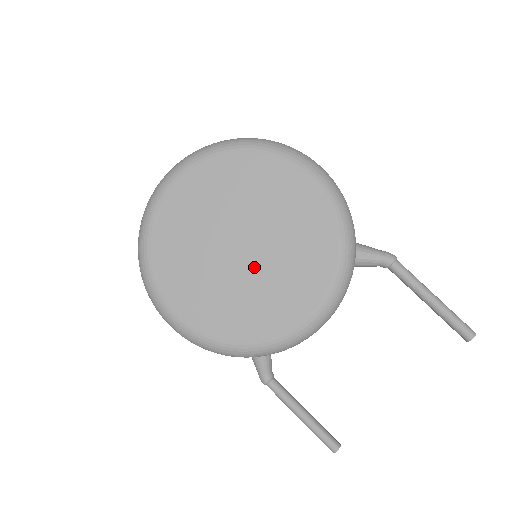
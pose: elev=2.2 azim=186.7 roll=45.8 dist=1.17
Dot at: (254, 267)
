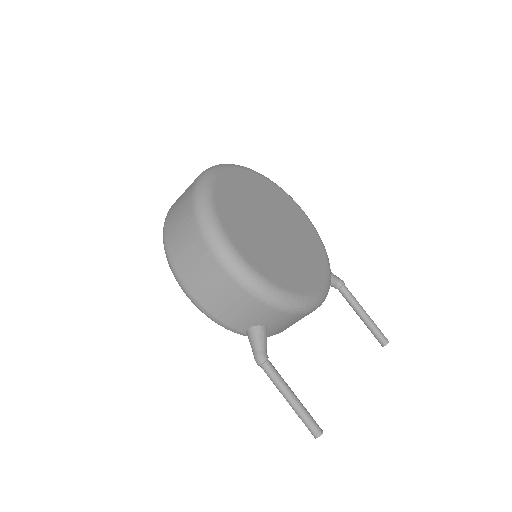
Dot at: (284, 244)
